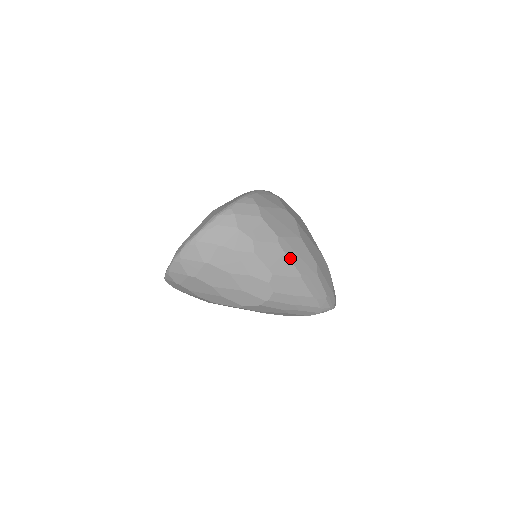
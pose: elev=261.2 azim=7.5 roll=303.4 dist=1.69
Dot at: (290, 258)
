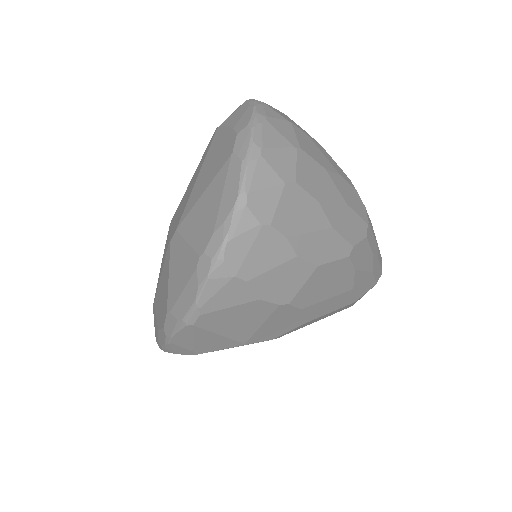
Dot at: occluded
